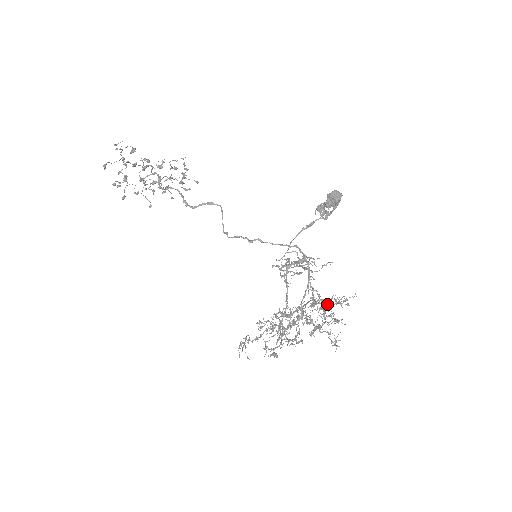
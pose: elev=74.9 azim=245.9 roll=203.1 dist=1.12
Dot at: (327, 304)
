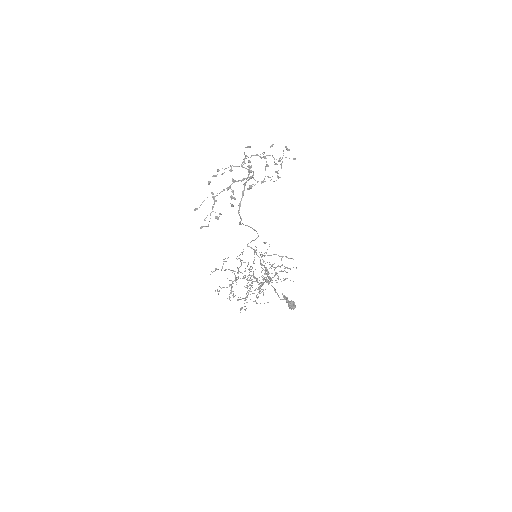
Dot at: occluded
